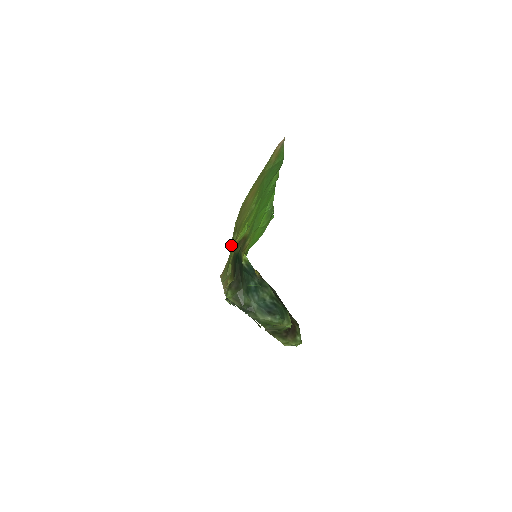
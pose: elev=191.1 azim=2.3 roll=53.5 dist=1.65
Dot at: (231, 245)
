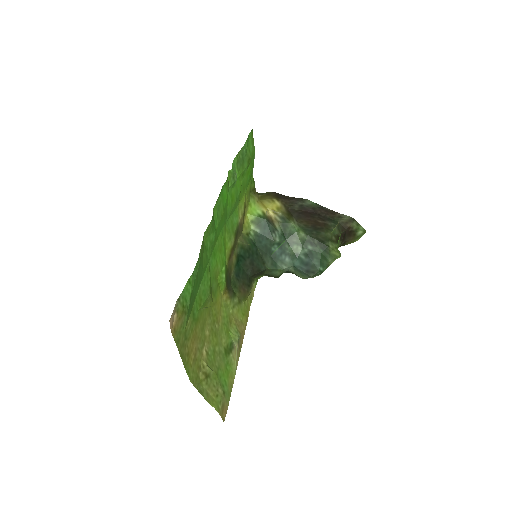
Dot at: (213, 392)
